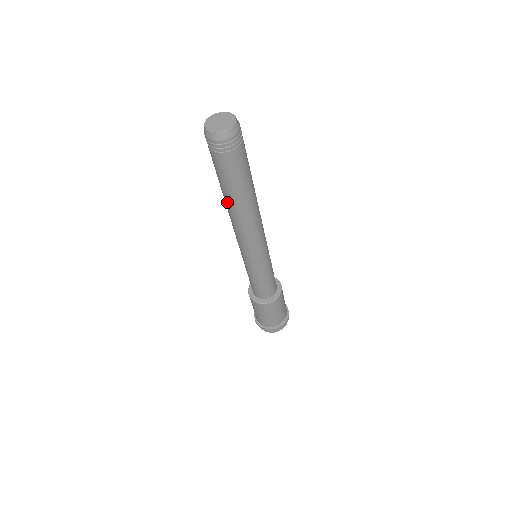
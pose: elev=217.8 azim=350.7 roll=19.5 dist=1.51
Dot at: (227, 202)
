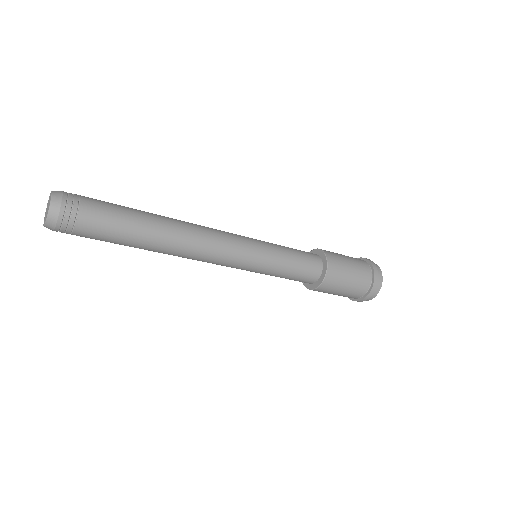
Dot at: occluded
